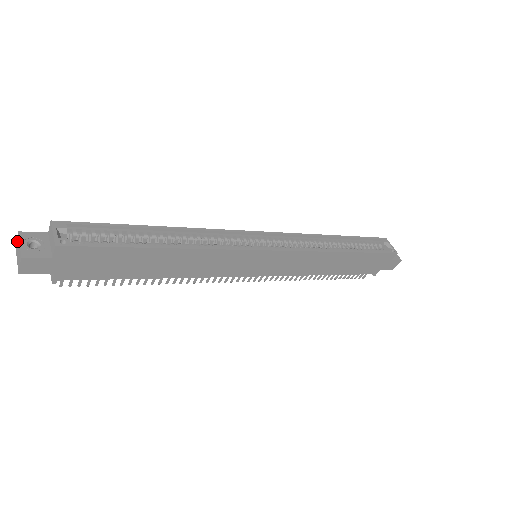
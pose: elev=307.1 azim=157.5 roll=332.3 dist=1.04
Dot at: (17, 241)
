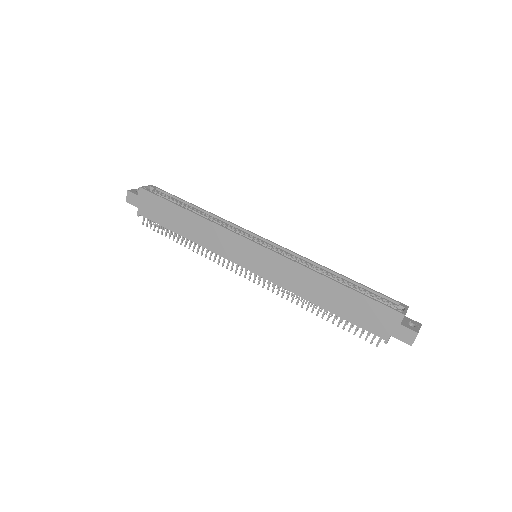
Dot at: occluded
